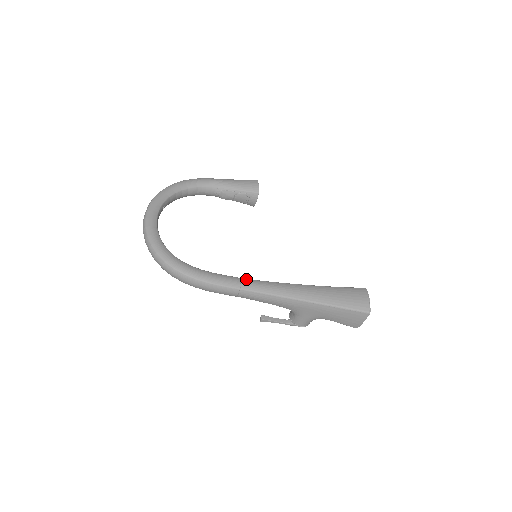
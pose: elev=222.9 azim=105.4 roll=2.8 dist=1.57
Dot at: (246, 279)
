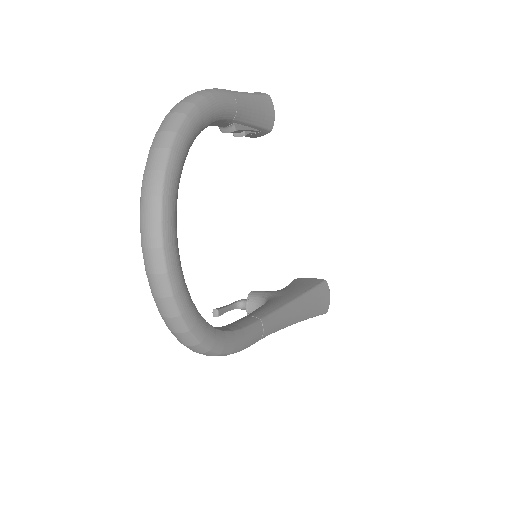
Dot at: (265, 320)
